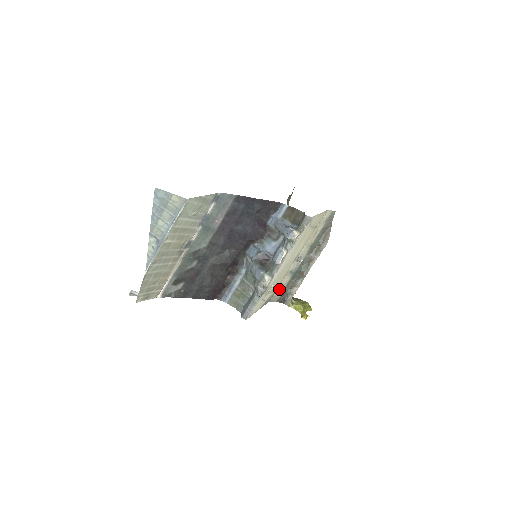
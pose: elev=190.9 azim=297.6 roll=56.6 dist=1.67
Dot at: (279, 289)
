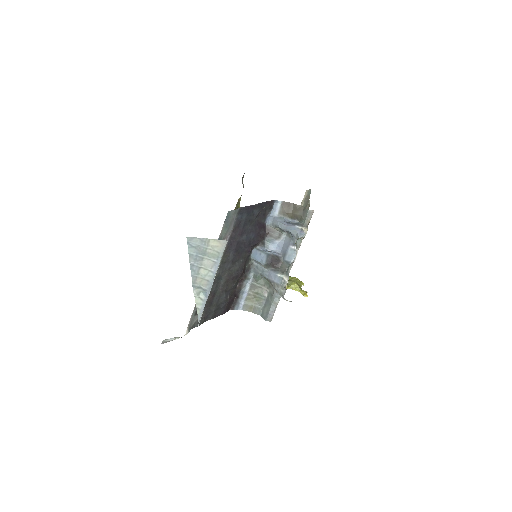
Dot at: occluded
